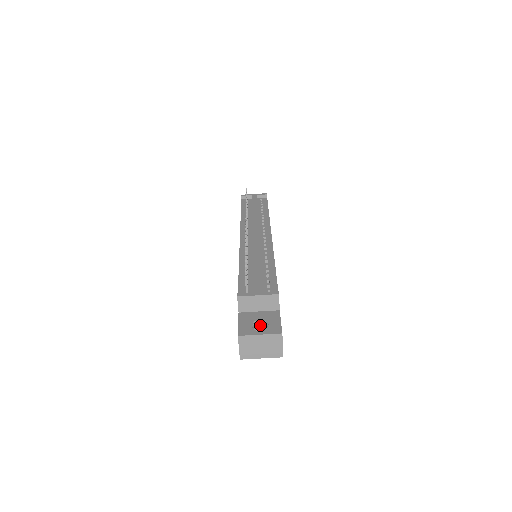
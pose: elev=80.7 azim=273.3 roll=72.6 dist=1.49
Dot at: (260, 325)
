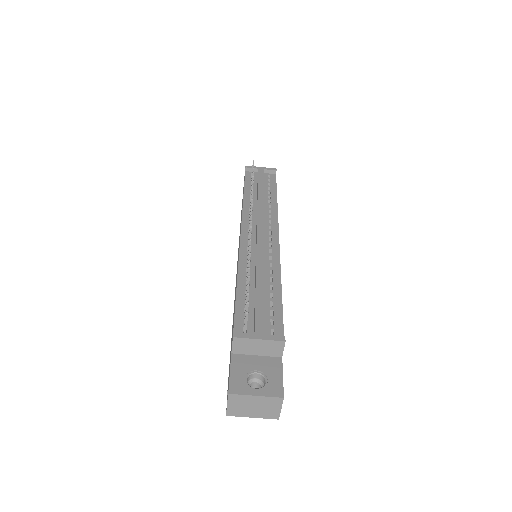
Dot at: (256, 376)
